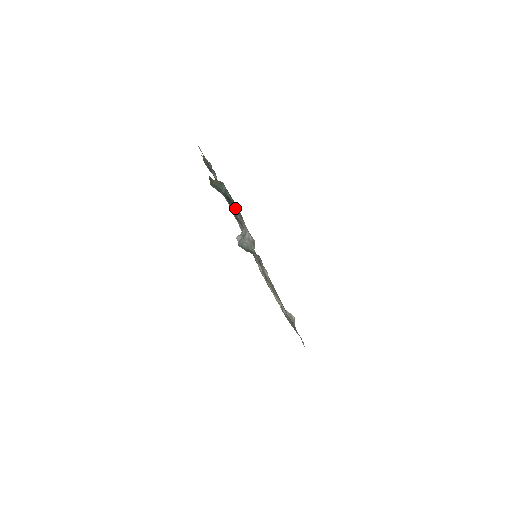
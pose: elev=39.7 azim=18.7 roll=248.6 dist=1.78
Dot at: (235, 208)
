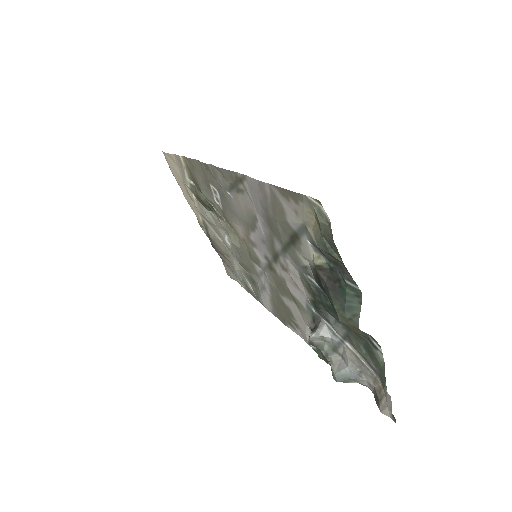
Dot at: (344, 327)
